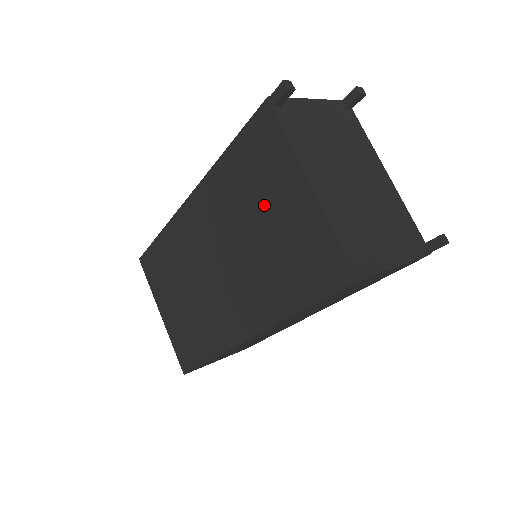
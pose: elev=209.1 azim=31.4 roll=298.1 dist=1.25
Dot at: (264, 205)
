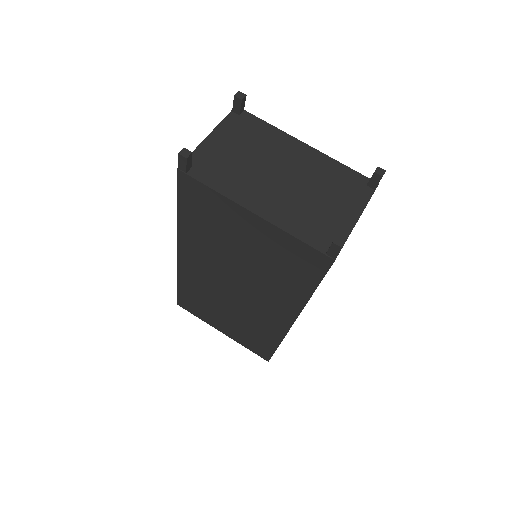
Dot at: (233, 239)
